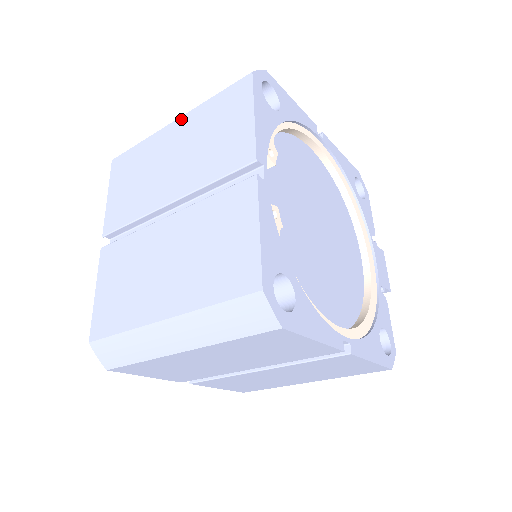
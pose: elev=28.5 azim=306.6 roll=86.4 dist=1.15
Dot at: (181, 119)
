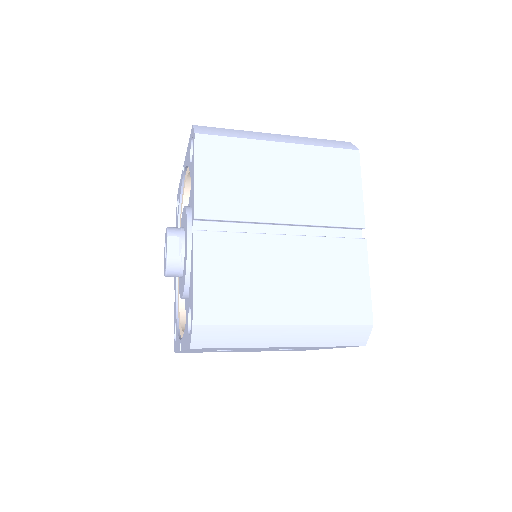
Dot at: (290, 146)
